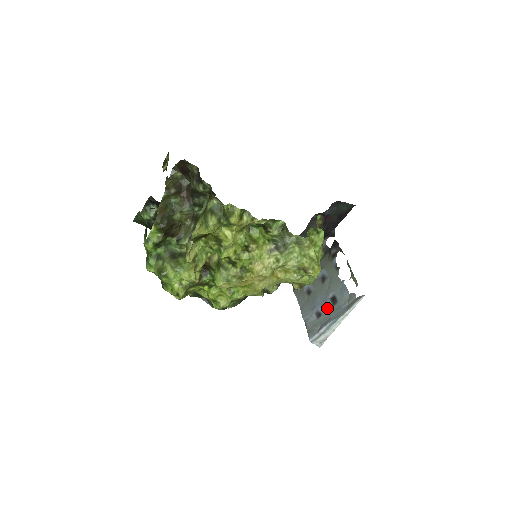
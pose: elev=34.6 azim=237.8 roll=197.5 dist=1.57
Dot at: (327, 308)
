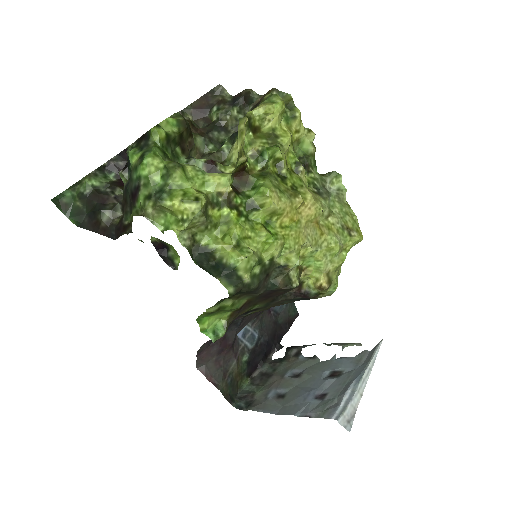
Dot at: (331, 383)
